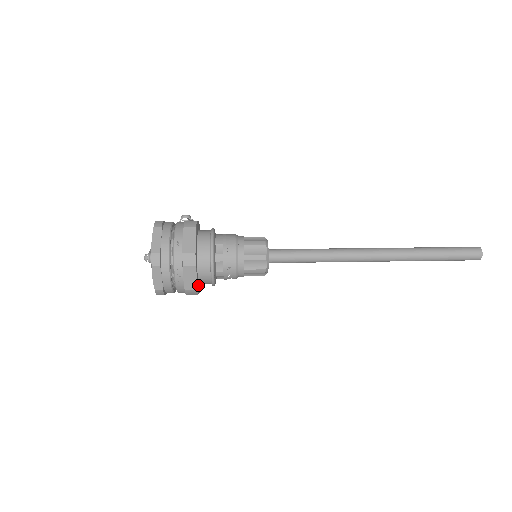
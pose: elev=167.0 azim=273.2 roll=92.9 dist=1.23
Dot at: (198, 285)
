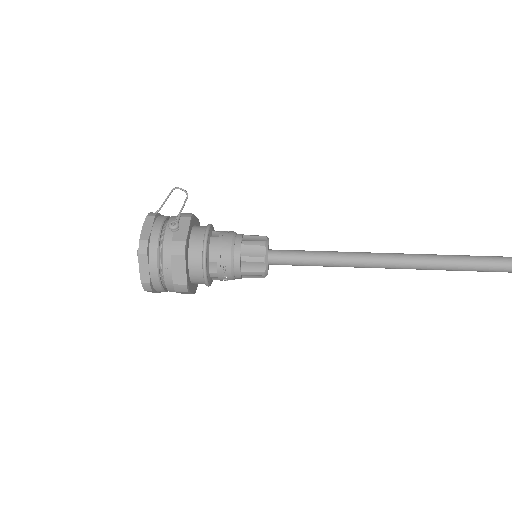
Dot at: occluded
